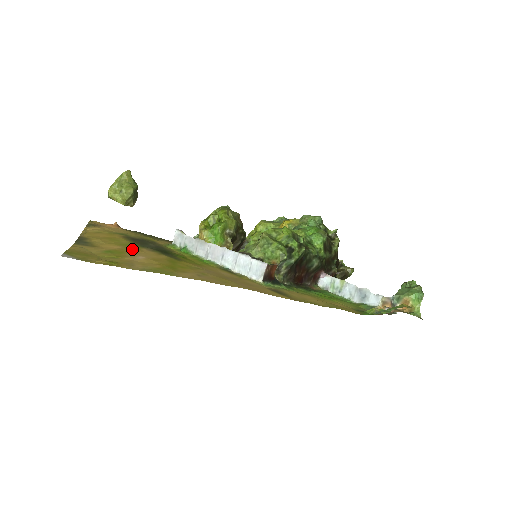
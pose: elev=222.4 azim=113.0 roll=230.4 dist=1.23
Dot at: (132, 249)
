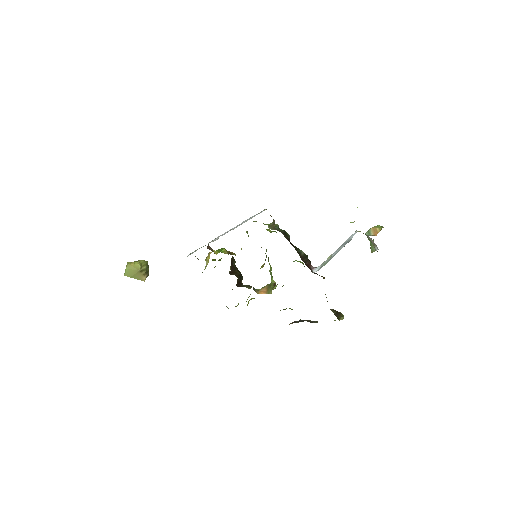
Dot at: occluded
